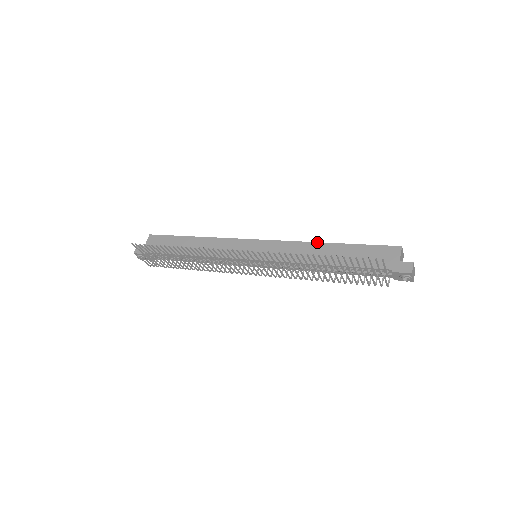
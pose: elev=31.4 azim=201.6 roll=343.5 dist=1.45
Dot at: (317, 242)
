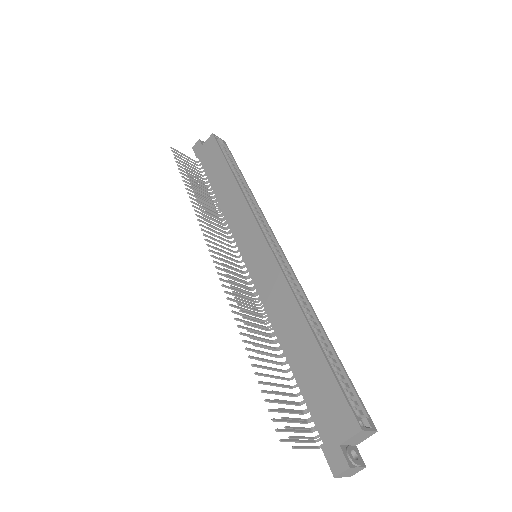
Dot at: (300, 308)
